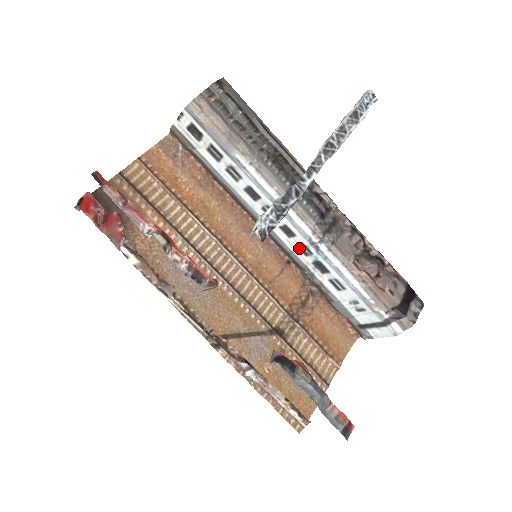
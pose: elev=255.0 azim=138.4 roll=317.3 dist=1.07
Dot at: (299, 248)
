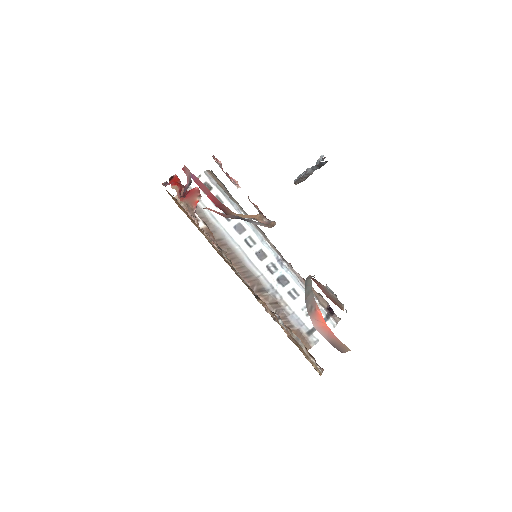
Dot at: (268, 269)
